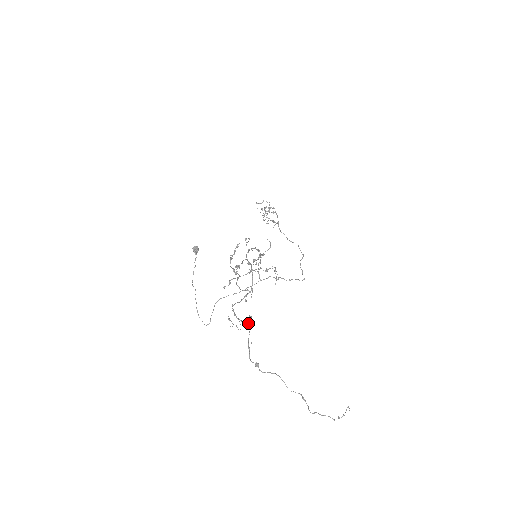
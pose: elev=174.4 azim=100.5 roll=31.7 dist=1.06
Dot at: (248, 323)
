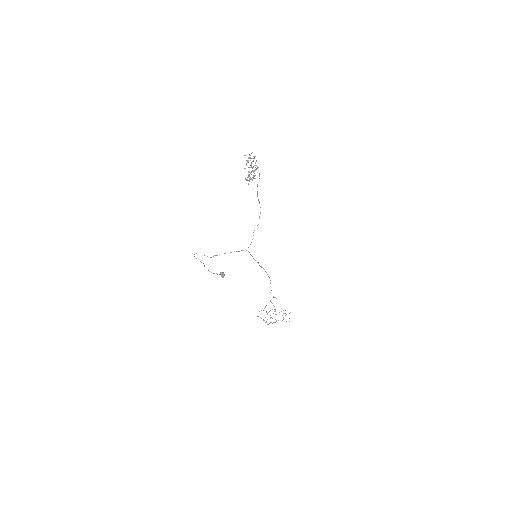
Dot at: occluded
